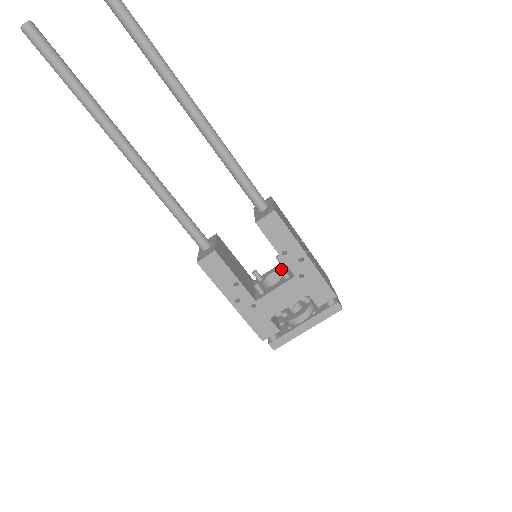
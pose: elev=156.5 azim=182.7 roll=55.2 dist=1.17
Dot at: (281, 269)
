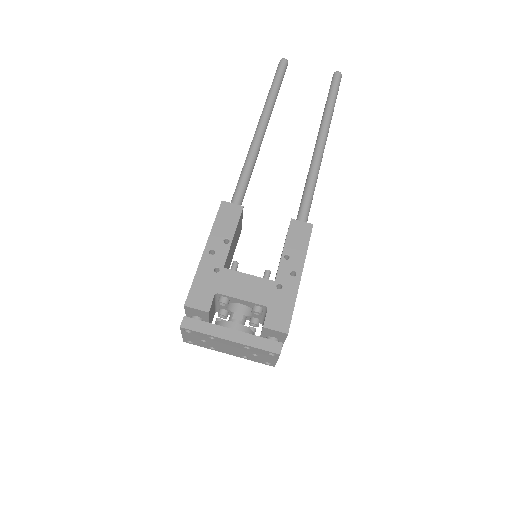
Dot at: (269, 270)
